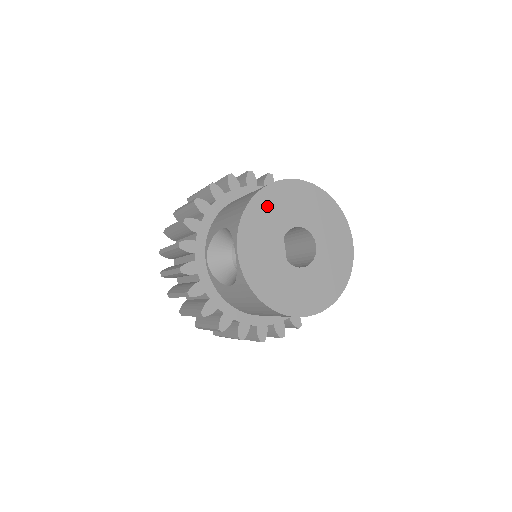
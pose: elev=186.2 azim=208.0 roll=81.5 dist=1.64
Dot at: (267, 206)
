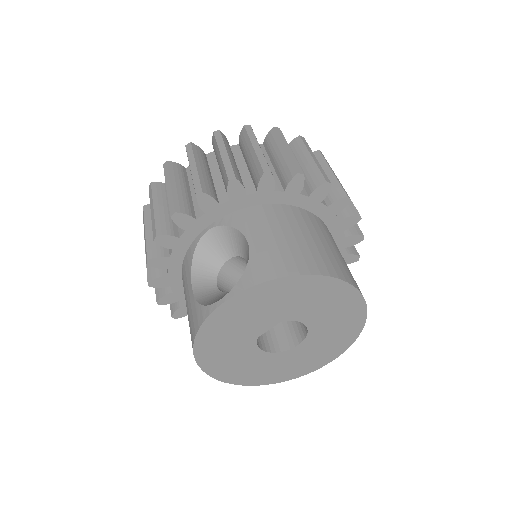
Dot at: (304, 291)
